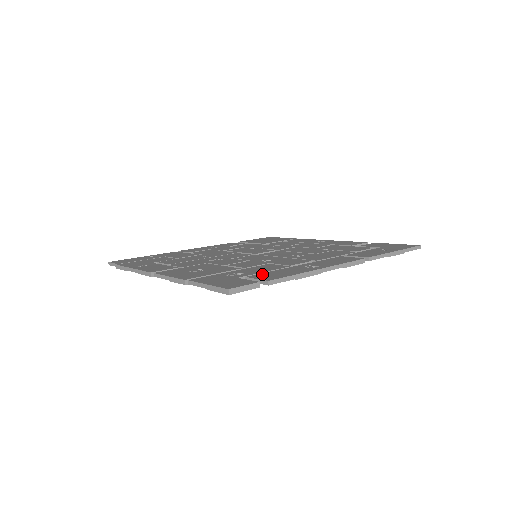
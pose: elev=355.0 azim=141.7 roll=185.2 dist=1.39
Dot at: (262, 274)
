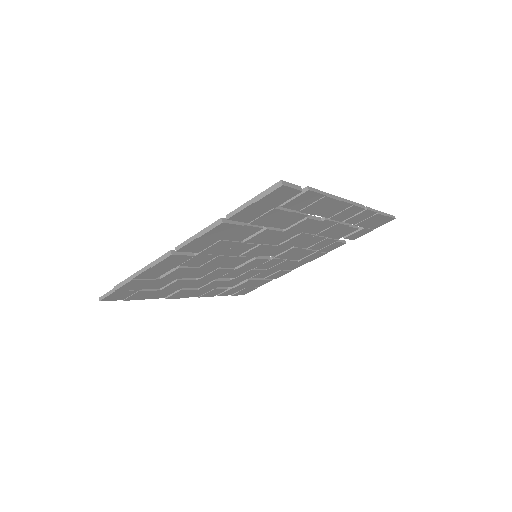
Dot at: occluded
